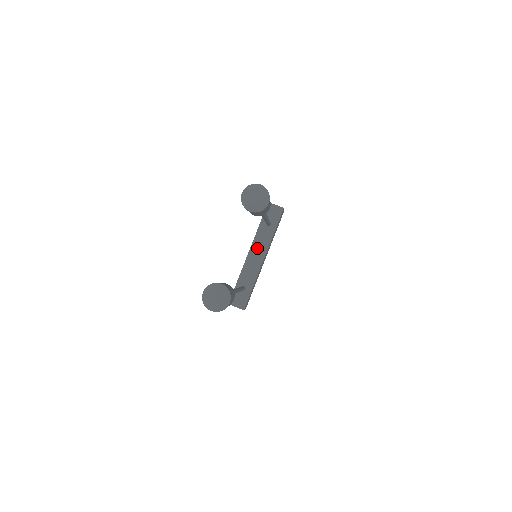
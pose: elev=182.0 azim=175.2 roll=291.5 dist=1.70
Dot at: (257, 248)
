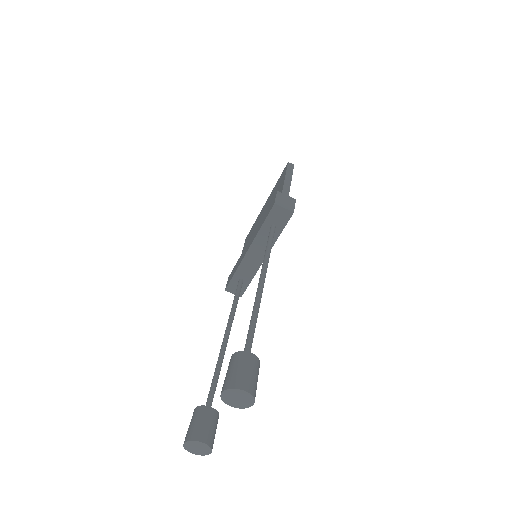
Dot at: (258, 248)
